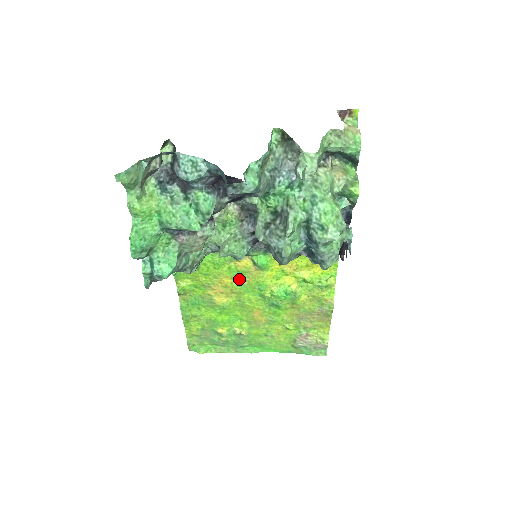
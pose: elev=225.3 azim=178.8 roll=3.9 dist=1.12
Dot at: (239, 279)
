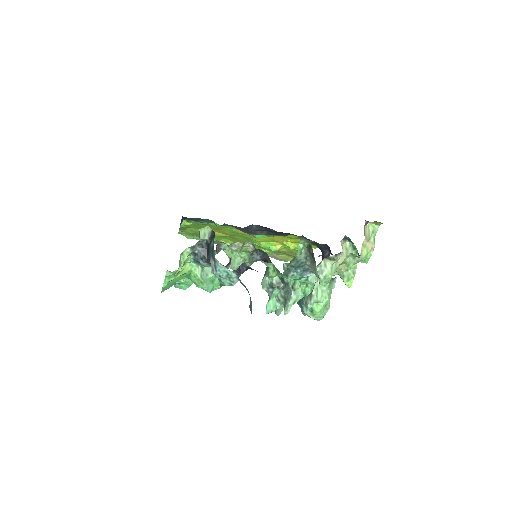
Dot at: (236, 233)
